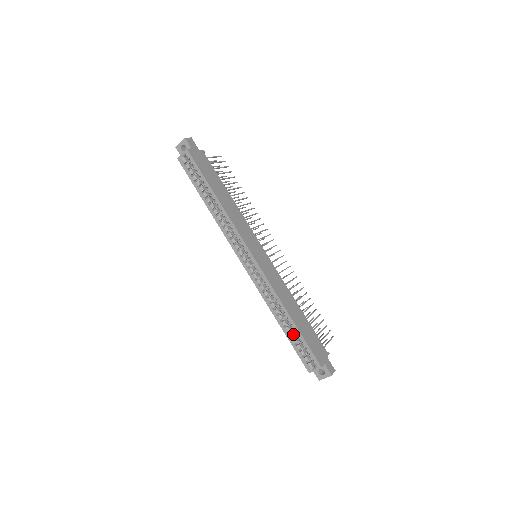
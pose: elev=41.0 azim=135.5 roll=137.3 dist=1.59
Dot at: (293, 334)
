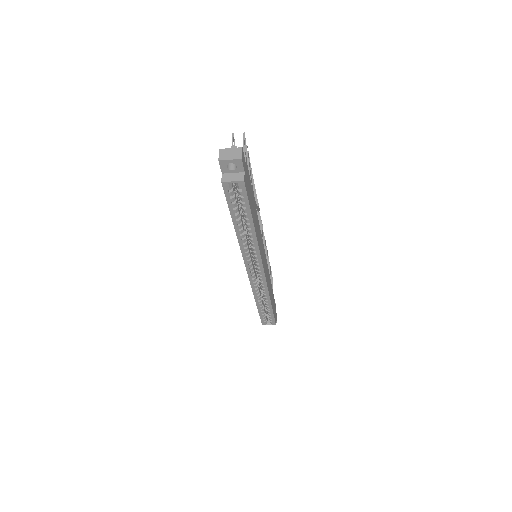
Dot at: (264, 308)
